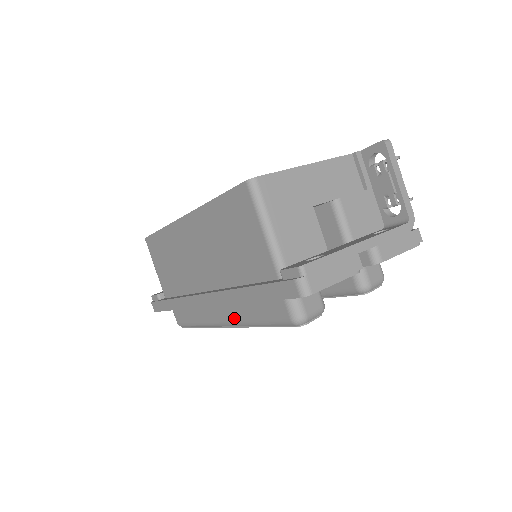
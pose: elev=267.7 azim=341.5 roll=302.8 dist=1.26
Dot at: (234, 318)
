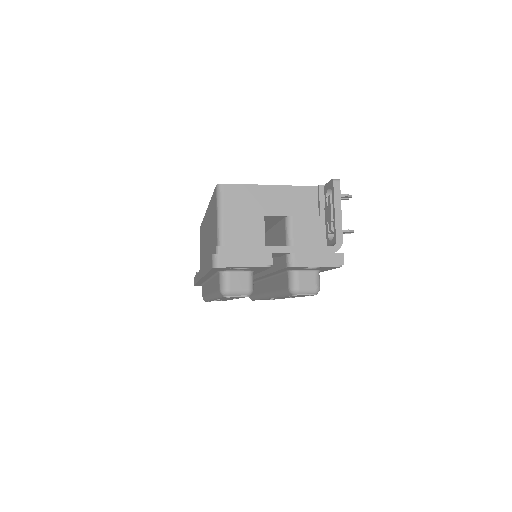
Dot at: (211, 290)
